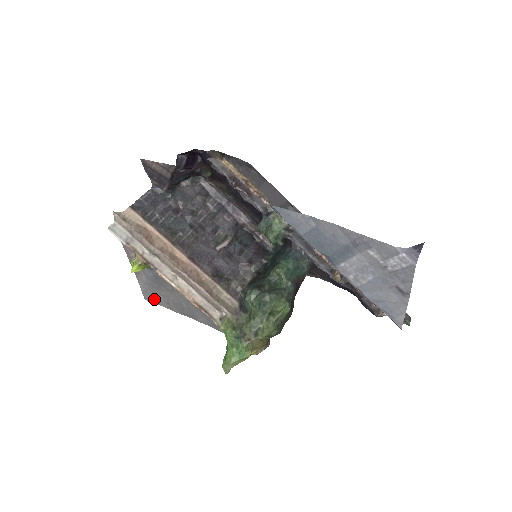
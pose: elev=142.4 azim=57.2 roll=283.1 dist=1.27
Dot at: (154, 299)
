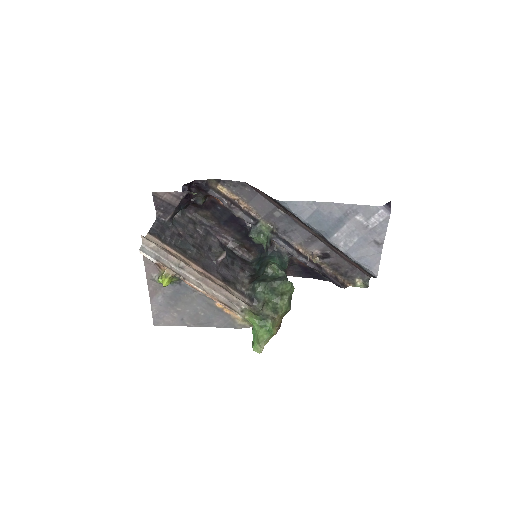
Dot at: (165, 321)
